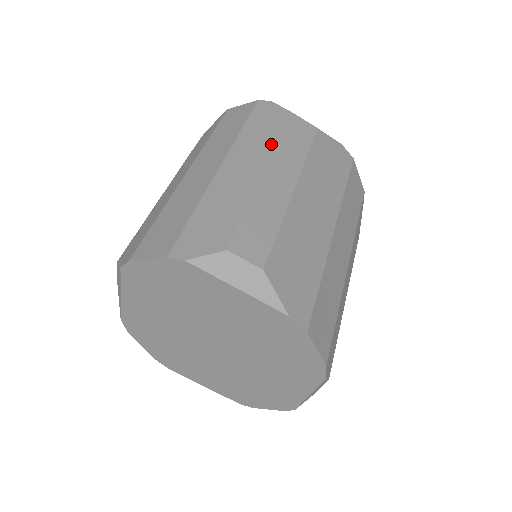
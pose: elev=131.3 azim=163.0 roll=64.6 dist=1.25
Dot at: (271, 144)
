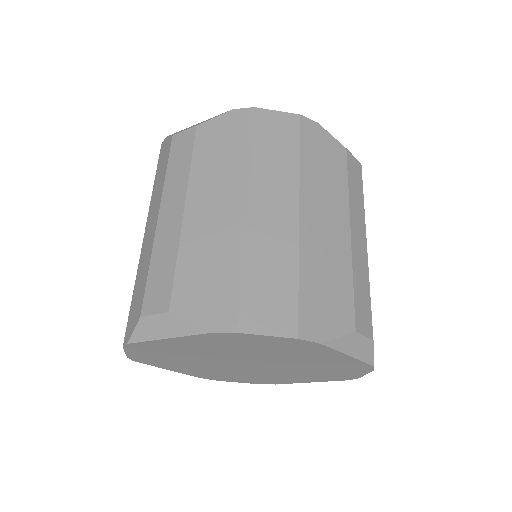
Dot at: (162, 185)
